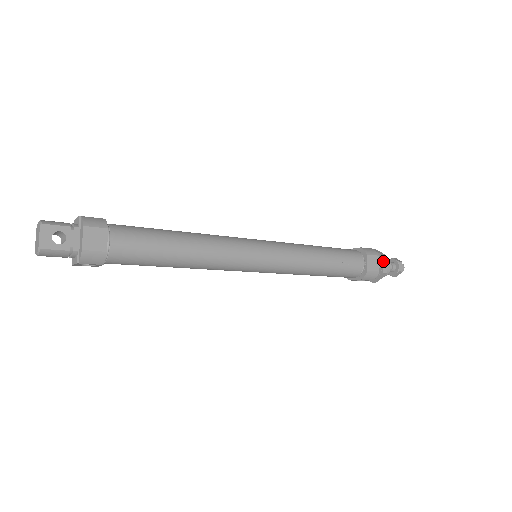
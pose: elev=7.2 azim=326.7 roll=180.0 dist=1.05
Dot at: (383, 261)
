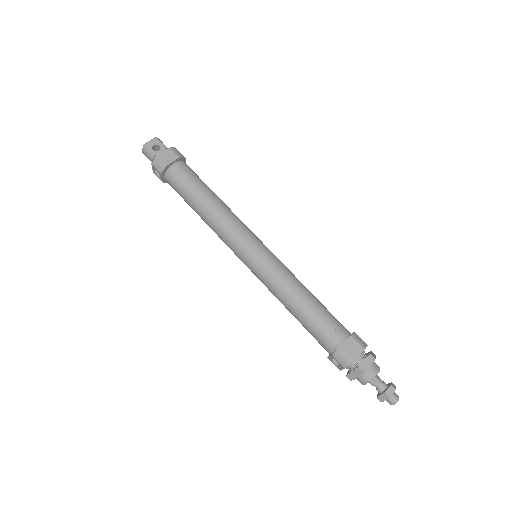
Dot at: (367, 359)
